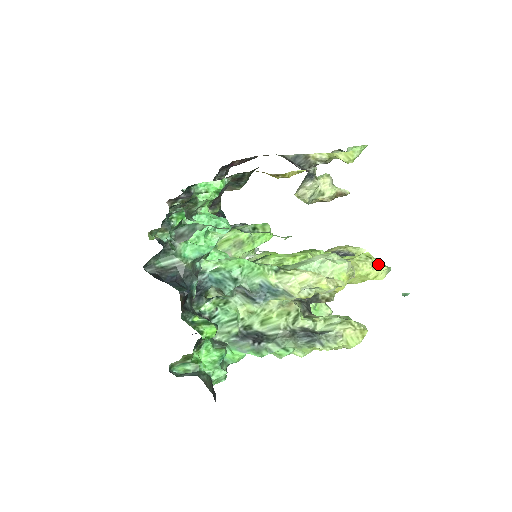
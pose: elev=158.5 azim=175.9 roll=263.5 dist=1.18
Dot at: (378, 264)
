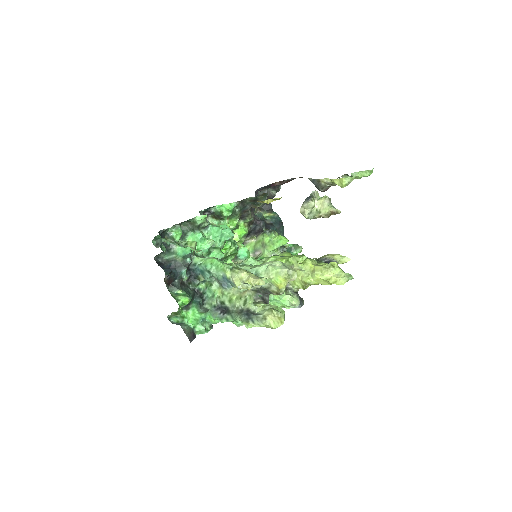
Dot at: (339, 272)
